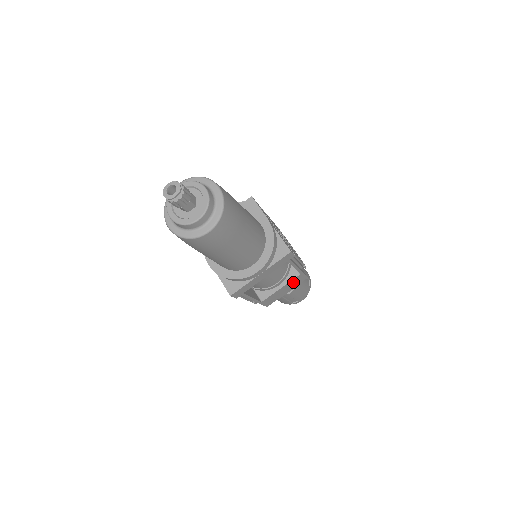
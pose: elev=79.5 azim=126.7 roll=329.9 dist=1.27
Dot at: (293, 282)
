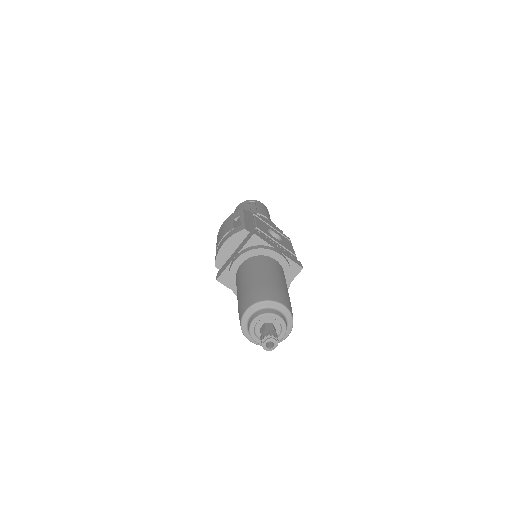
Dot at: occluded
